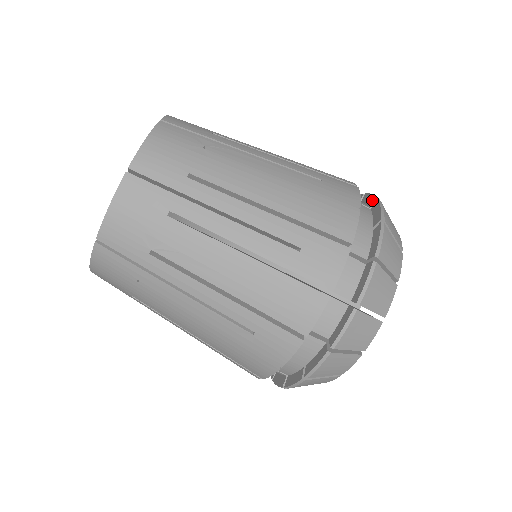
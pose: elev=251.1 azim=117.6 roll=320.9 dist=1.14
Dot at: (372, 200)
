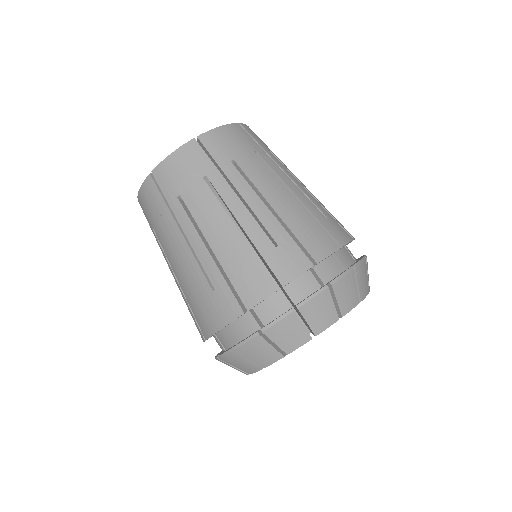
Dot at: occluded
